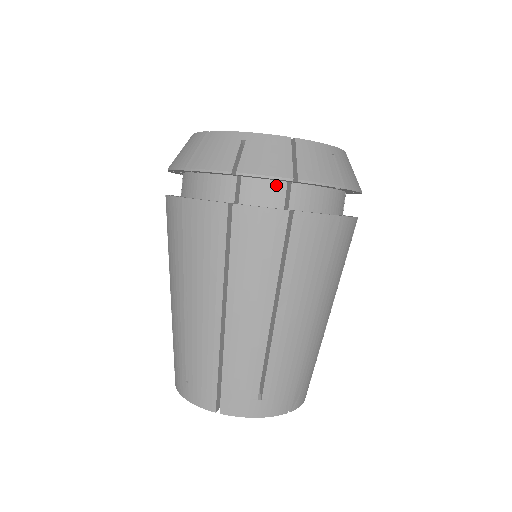
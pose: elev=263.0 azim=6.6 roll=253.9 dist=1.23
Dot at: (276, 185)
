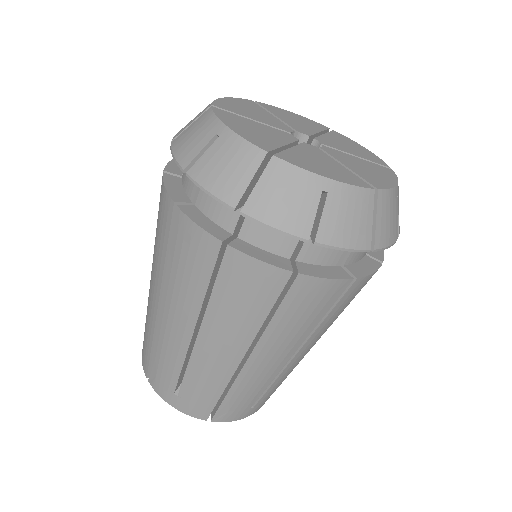
Dot at: occluded
